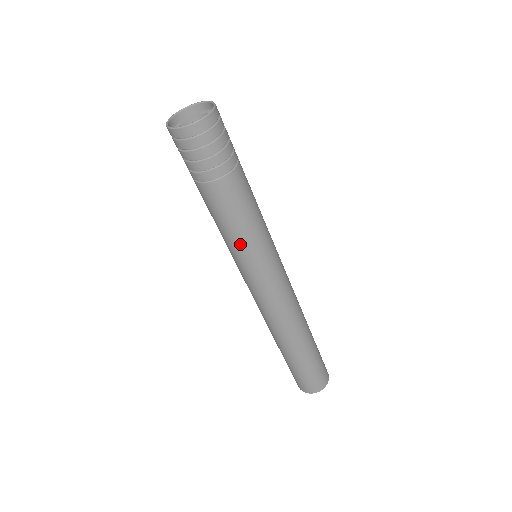
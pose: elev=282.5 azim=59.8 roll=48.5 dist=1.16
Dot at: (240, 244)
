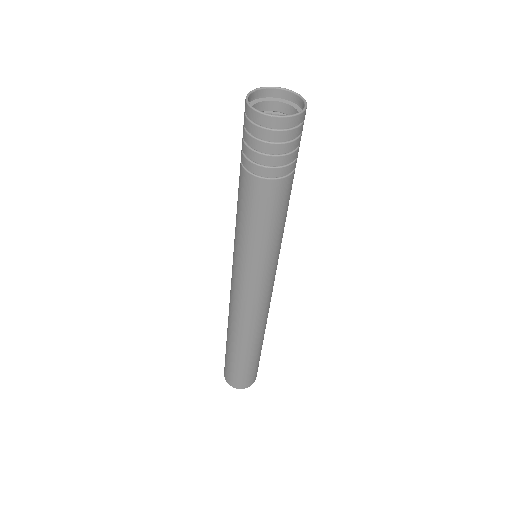
Dot at: (274, 243)
